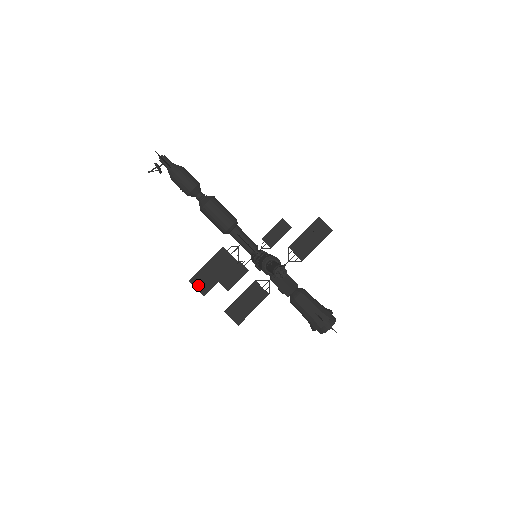
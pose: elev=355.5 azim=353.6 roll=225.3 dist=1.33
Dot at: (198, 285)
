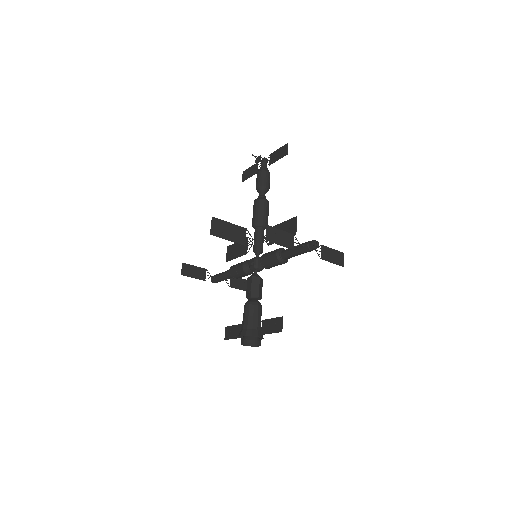
Dot at: (214, 225)
